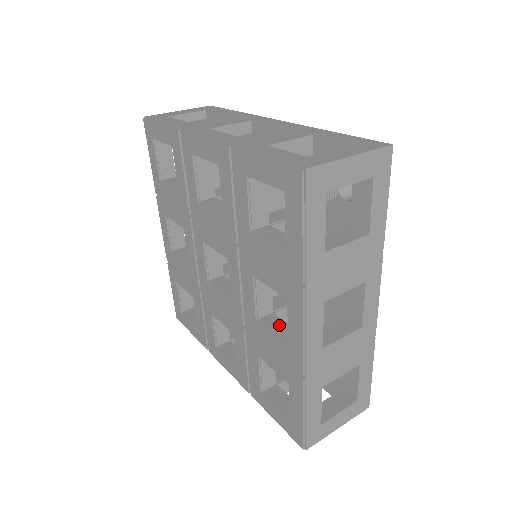
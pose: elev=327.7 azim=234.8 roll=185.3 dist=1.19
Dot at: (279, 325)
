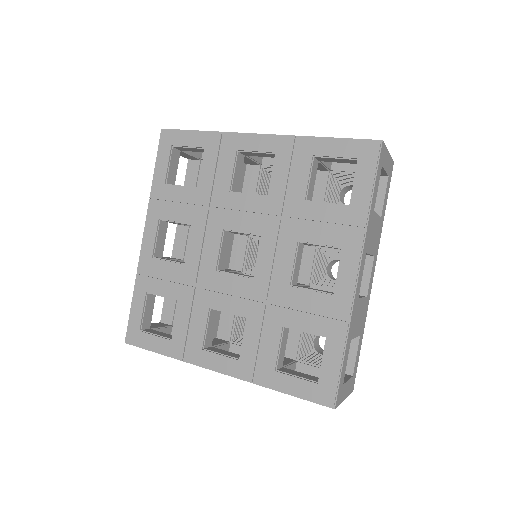
Dot at: (312, 288)
